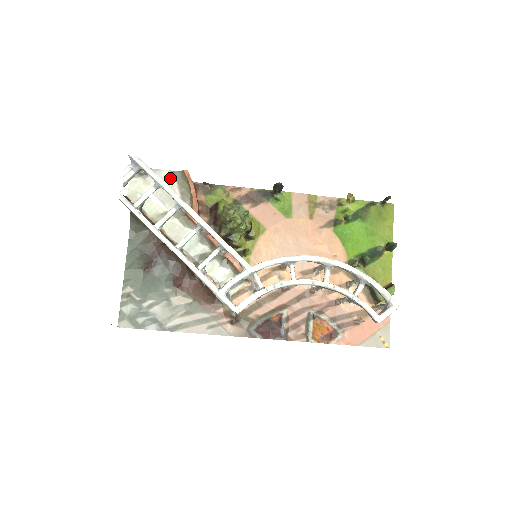
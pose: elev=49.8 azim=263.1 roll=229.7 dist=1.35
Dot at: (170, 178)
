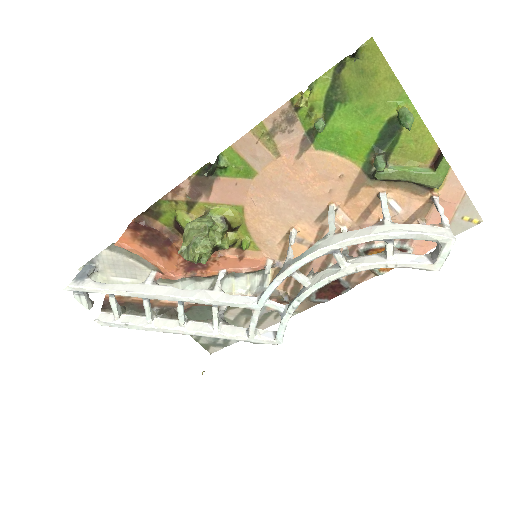
Dot at: (114, 255)
